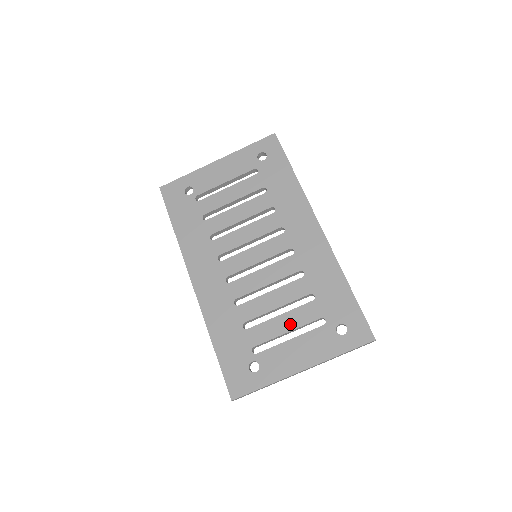
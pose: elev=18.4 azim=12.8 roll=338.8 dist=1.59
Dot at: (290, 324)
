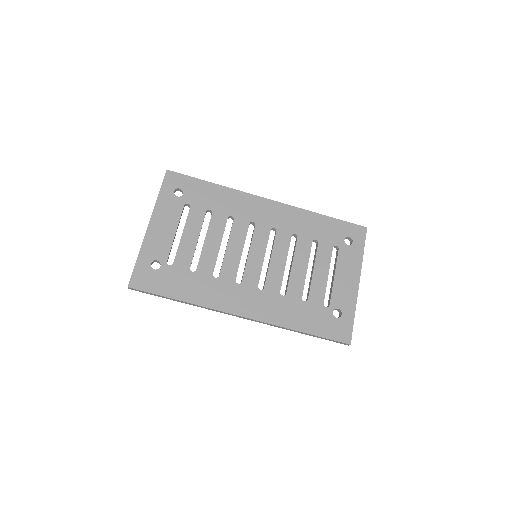
Dot at: (324, 269)
